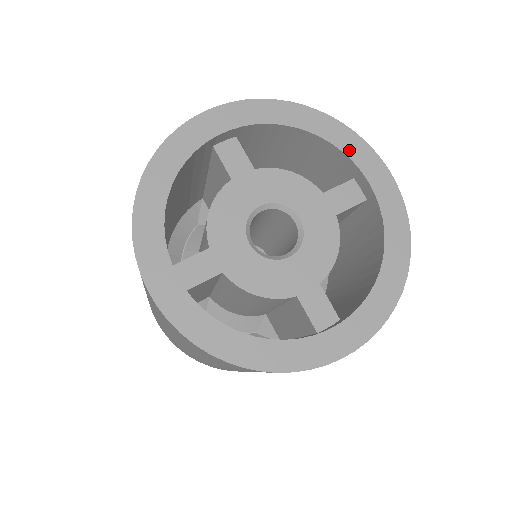
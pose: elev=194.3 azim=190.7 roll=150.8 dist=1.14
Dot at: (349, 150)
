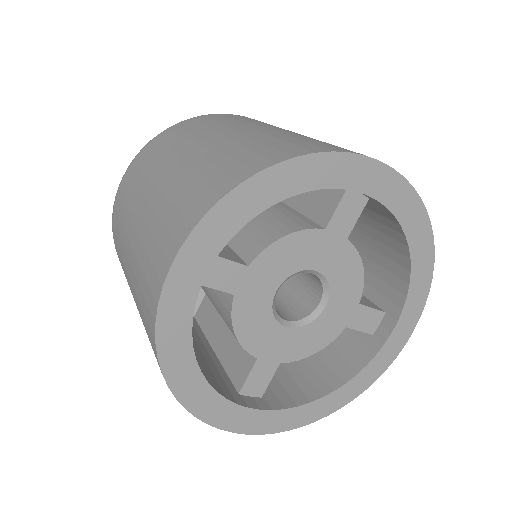
Dot at: (411, 300)
